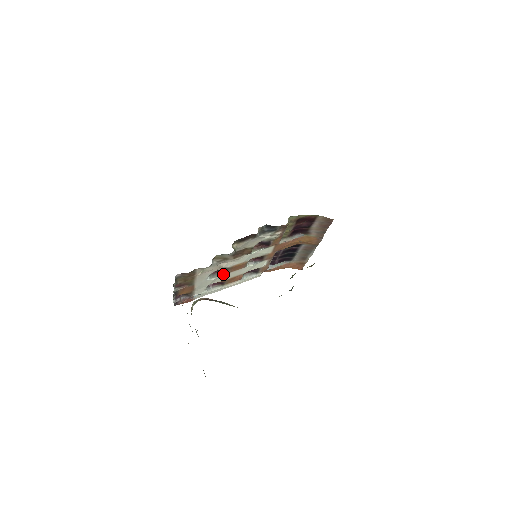
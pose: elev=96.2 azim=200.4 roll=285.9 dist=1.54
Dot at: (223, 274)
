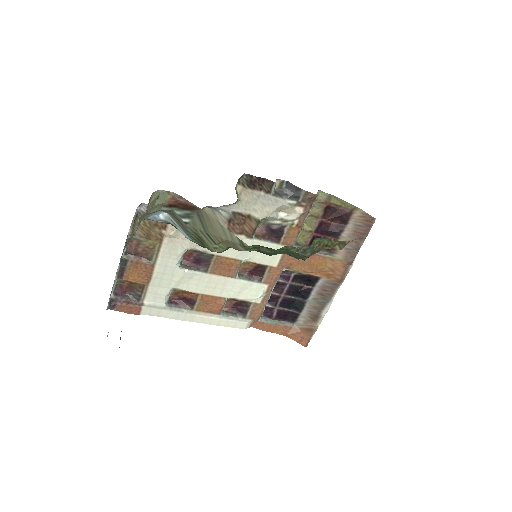
Dot at: (201, 271)
